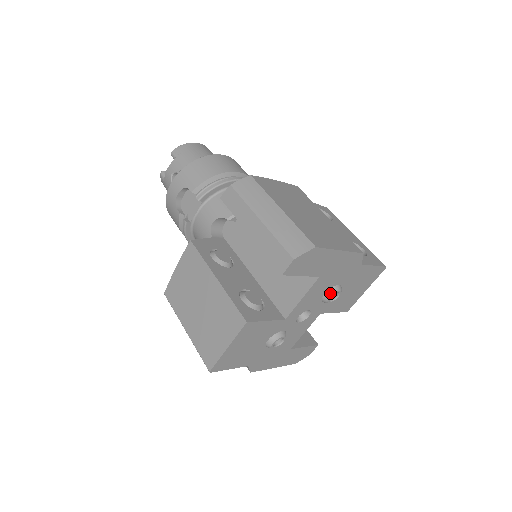
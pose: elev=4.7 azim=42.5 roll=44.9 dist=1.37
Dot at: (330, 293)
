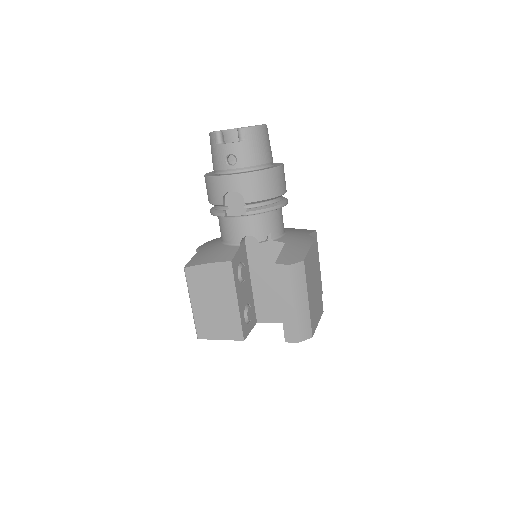
Dot at: occluded
